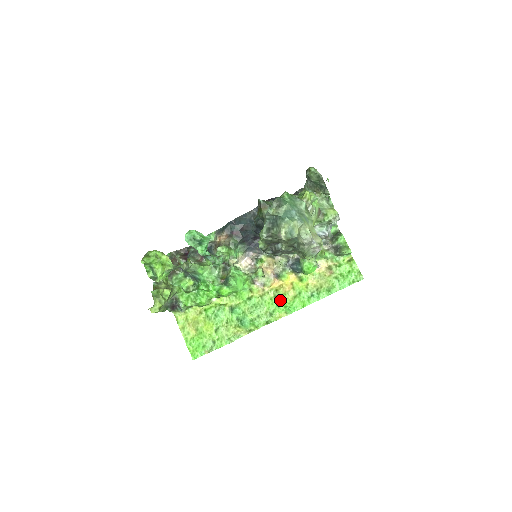
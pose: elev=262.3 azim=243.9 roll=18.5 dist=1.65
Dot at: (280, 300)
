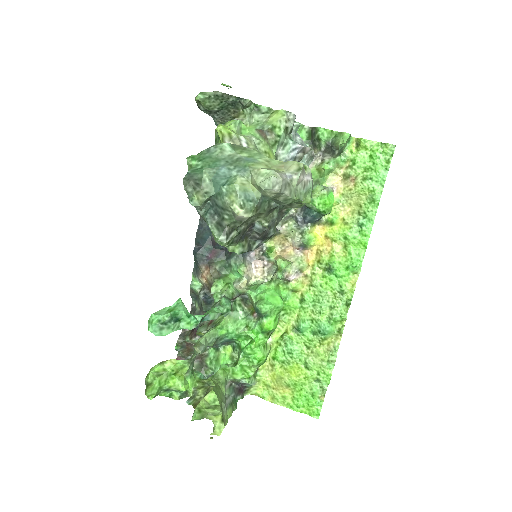
Dot at: (334, 268)
